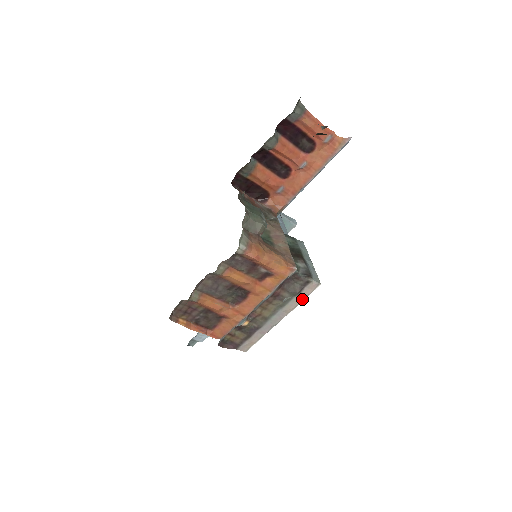
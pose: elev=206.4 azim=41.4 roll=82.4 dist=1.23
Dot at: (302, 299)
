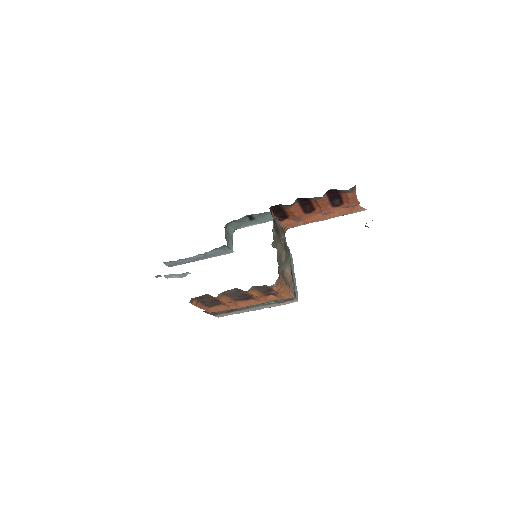
Dot at: (280, 305)
